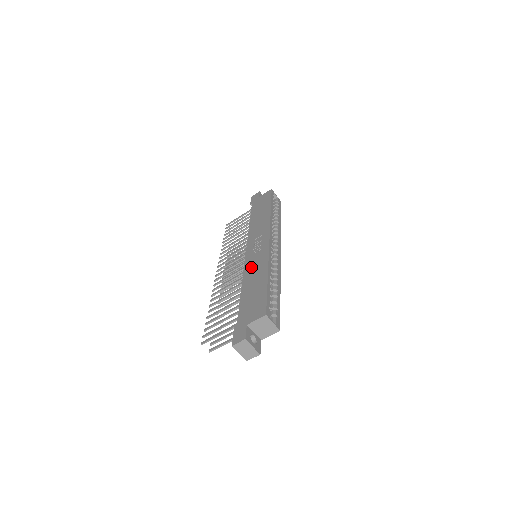
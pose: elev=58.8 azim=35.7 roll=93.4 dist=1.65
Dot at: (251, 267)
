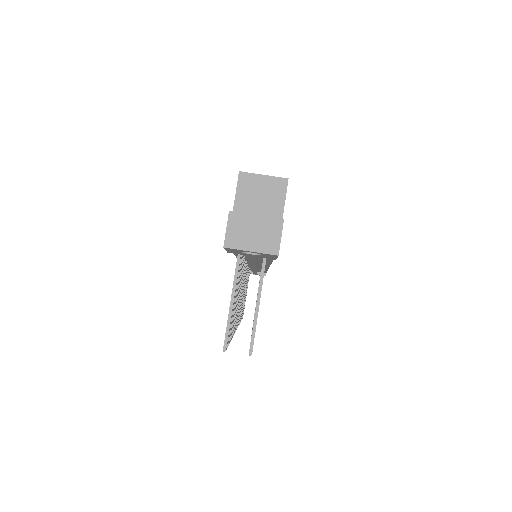
Dot at: occluded
